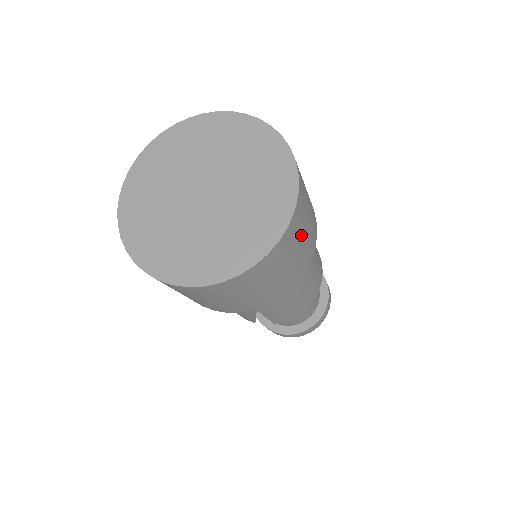
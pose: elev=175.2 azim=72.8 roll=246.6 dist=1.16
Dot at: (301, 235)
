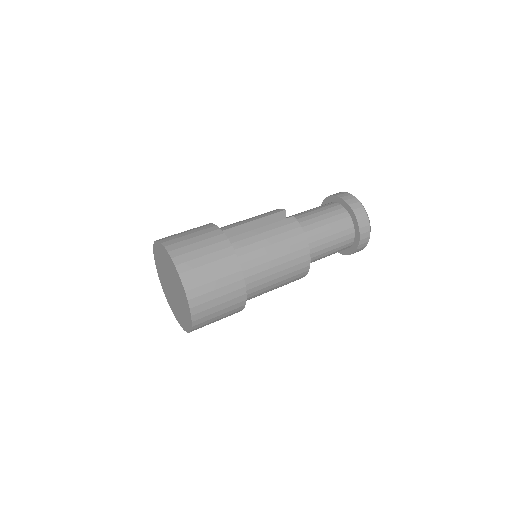
Dot at: (214, 315)
